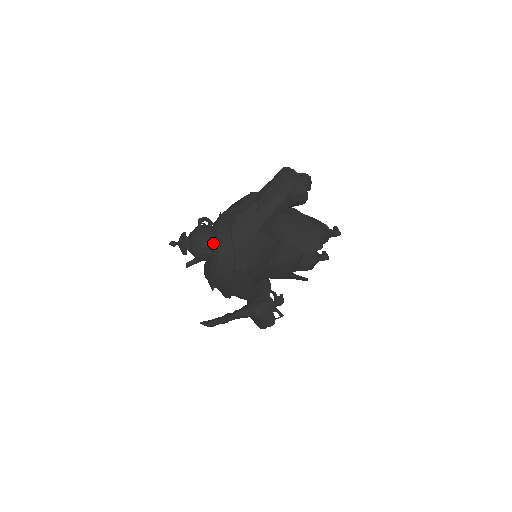
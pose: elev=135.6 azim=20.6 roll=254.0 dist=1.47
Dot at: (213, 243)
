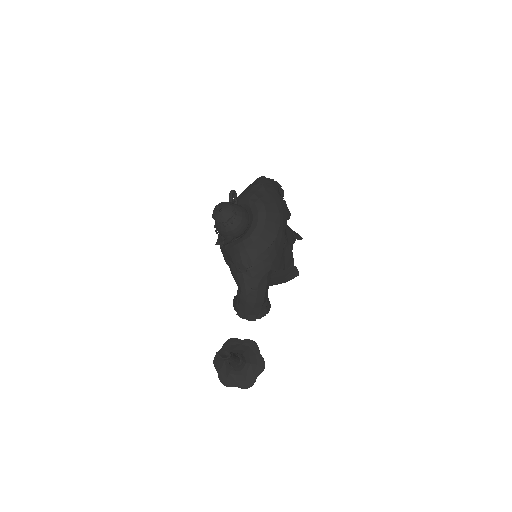
Dot at: (255, 202)
